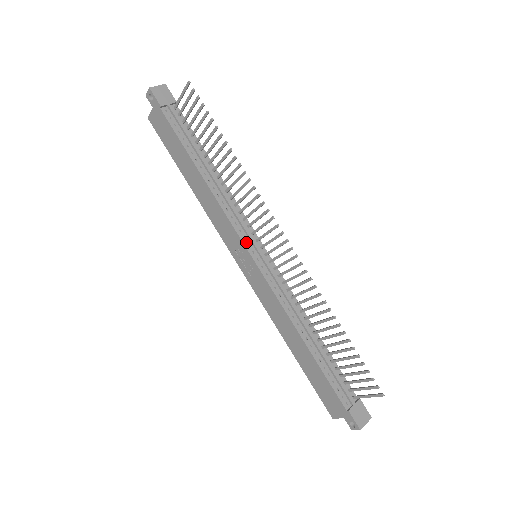
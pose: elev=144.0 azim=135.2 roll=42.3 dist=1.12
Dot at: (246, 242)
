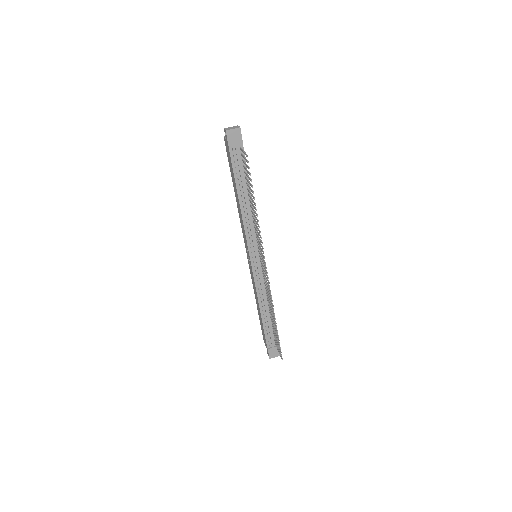
Dot at: (251, 250)
